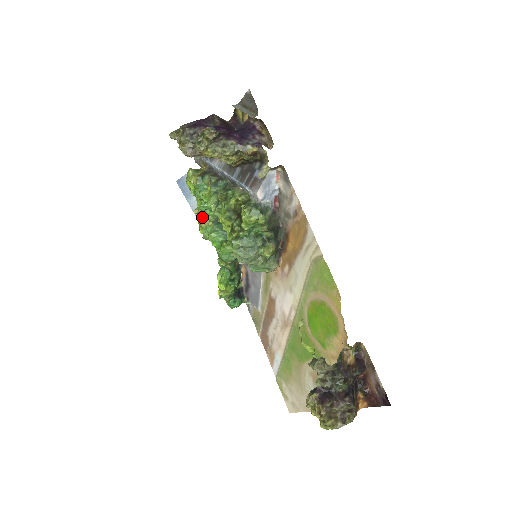
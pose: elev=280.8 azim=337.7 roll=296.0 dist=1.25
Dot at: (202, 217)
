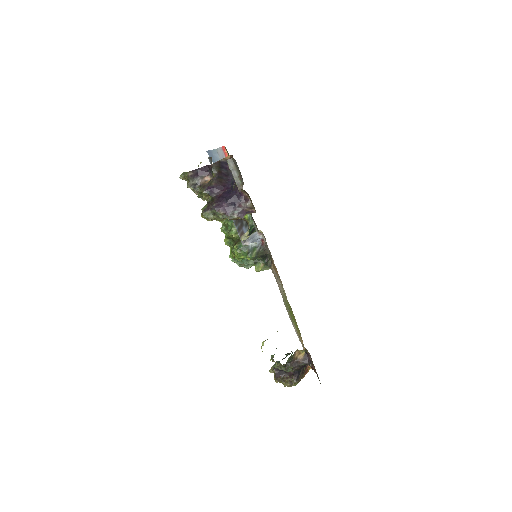
Dot at: occluded
